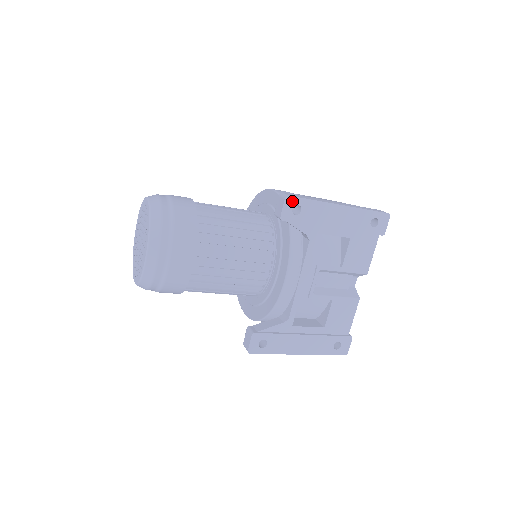
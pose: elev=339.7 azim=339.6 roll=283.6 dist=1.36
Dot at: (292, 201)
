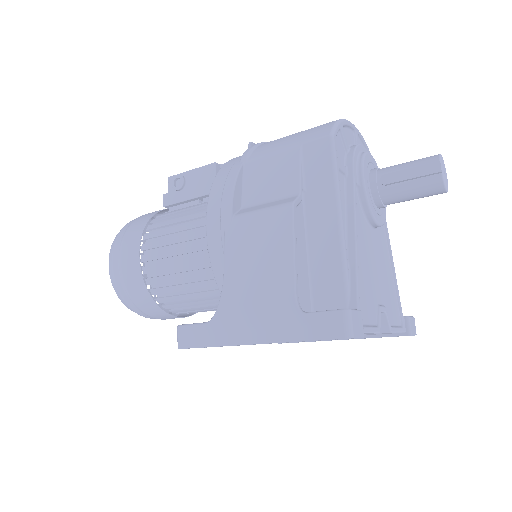
Dot at: occluded
